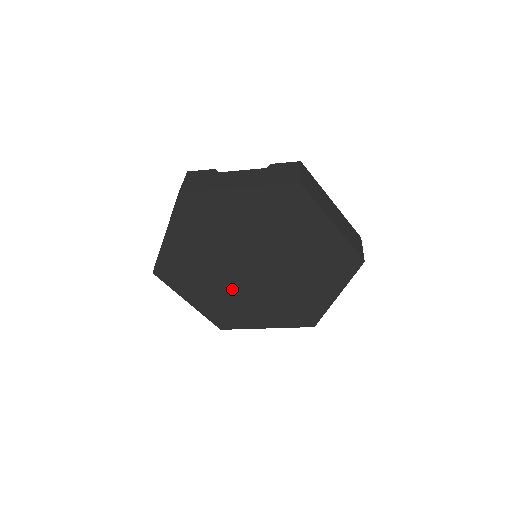
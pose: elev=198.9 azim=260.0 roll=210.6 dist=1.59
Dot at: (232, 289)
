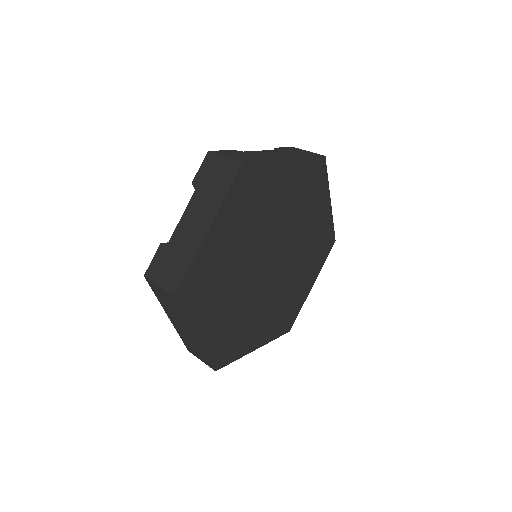
Dot at: (245, 300)
